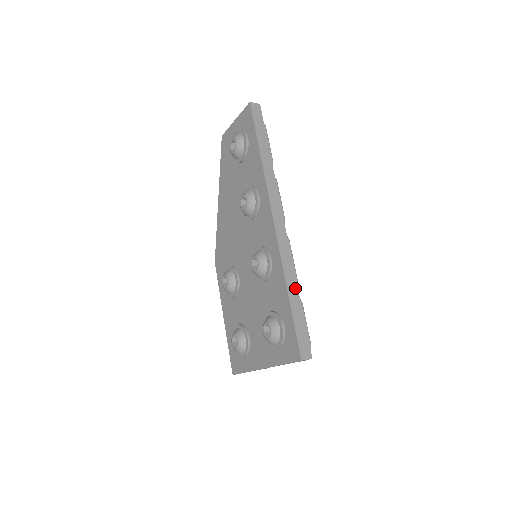
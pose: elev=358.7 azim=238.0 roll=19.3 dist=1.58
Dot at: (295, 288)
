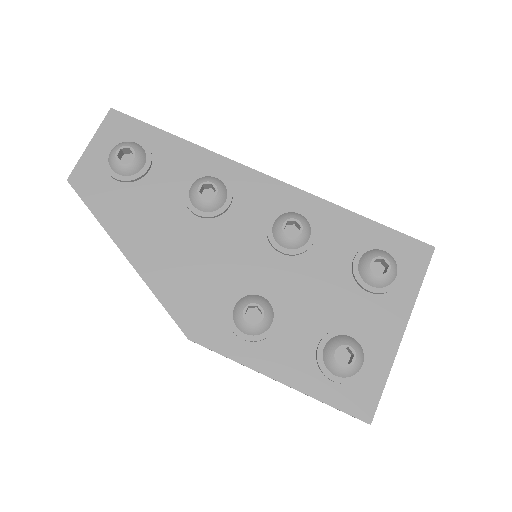
Dot at: occluded
